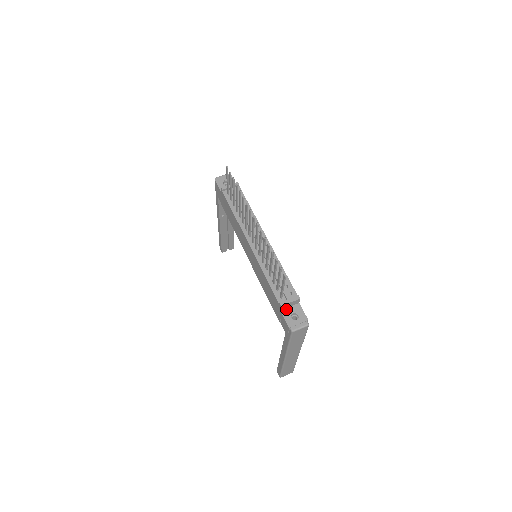
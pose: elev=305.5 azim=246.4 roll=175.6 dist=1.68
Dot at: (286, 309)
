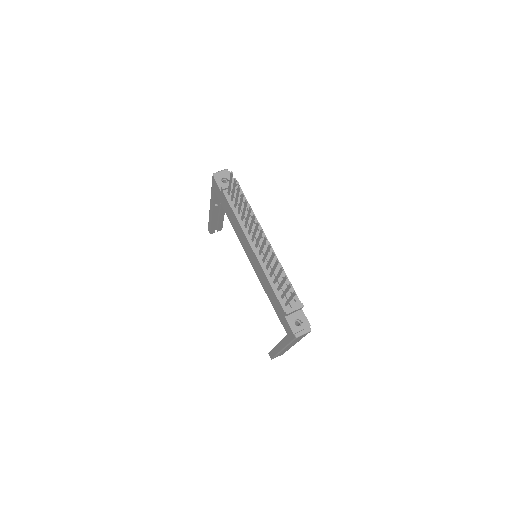
Dot at: (290, 315)
